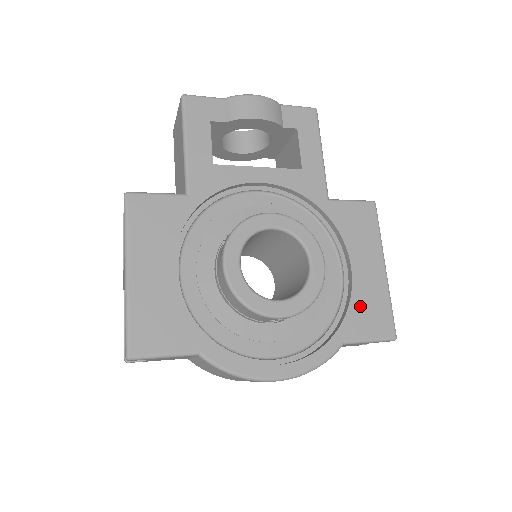
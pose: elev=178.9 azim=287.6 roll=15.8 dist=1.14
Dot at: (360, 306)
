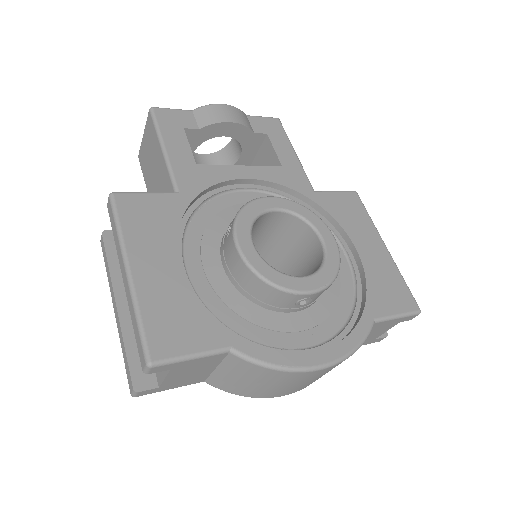
Dot at: (377, 283)
